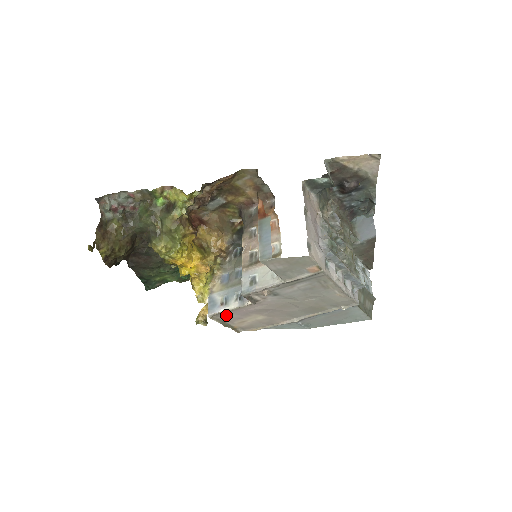
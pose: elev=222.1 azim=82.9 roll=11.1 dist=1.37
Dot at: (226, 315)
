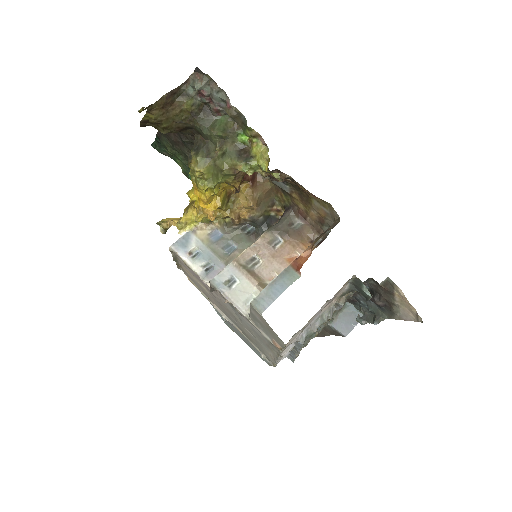
Dot at: occluded
